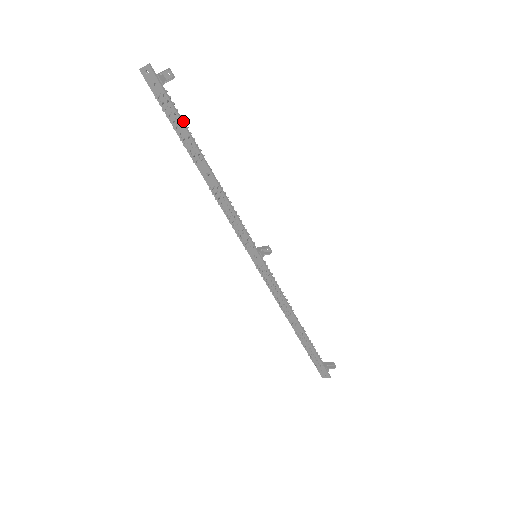
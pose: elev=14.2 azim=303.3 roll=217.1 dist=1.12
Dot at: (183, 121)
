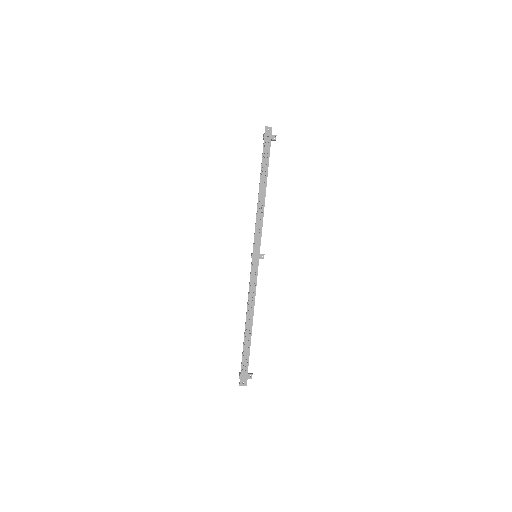
Dot at: occluded
